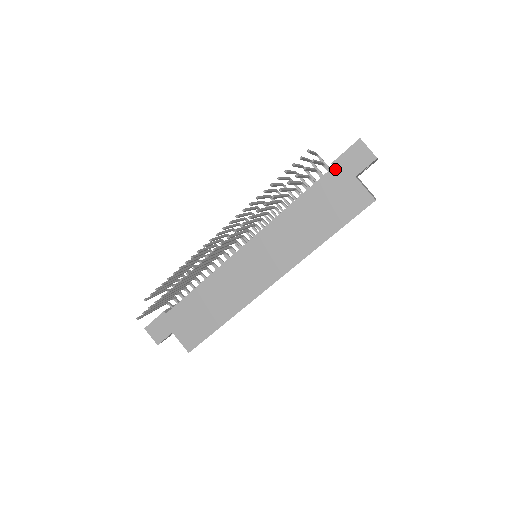
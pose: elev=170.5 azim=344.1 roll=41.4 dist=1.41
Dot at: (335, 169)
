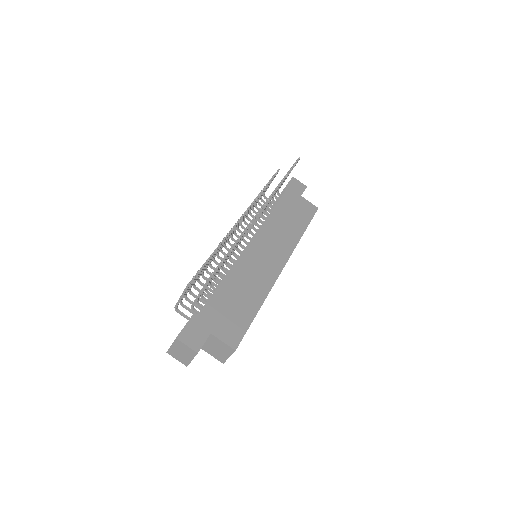
Dot at: (288, 192)
